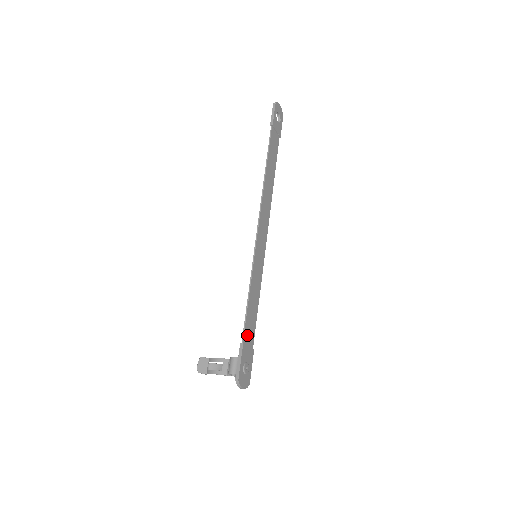
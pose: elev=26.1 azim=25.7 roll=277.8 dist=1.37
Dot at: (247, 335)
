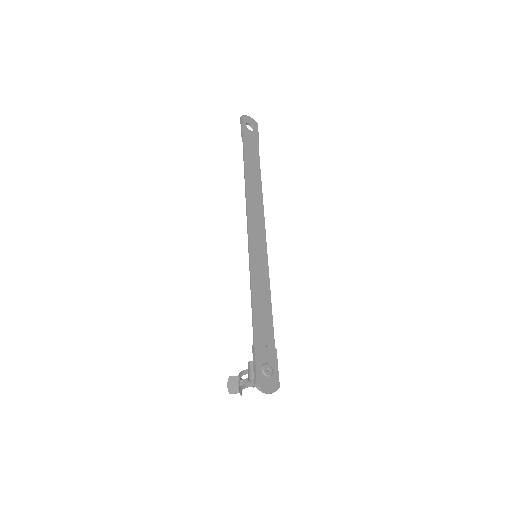
Dot at: (260, 335)
